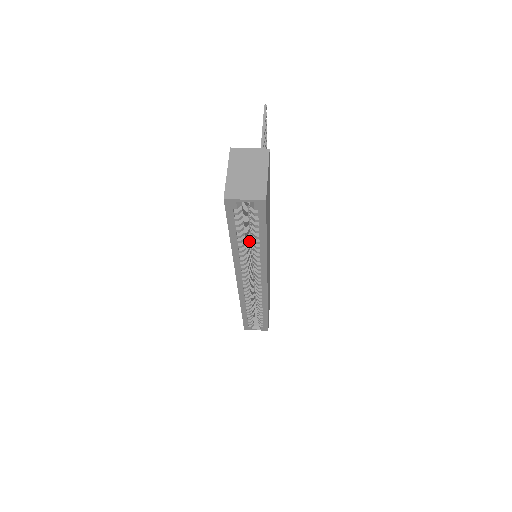
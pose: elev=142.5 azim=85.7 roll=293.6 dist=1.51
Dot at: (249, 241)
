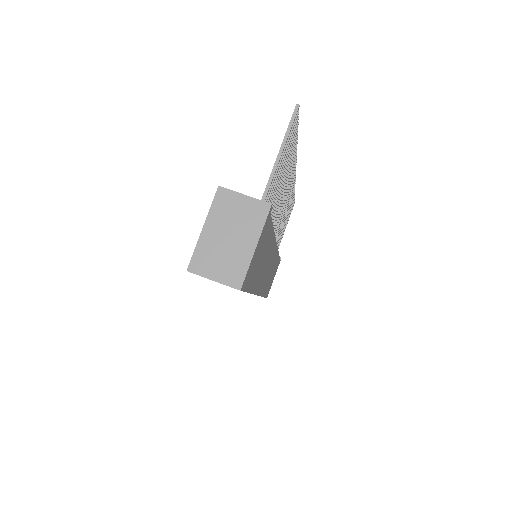
Dot at: occluded
